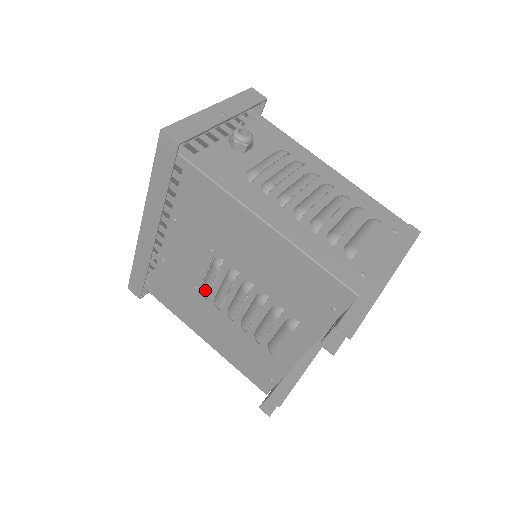
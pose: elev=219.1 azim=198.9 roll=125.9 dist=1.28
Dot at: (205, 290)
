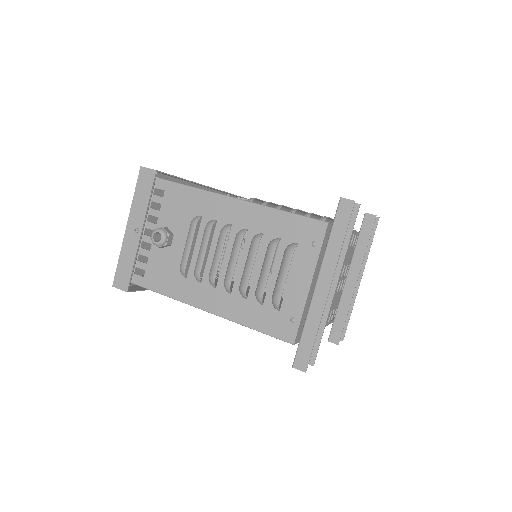
Dot at: occluded
